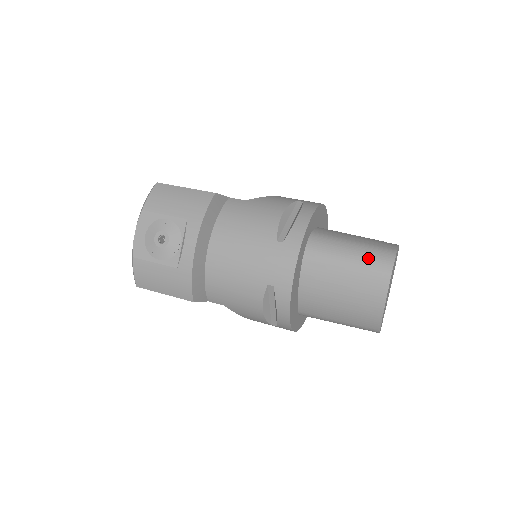
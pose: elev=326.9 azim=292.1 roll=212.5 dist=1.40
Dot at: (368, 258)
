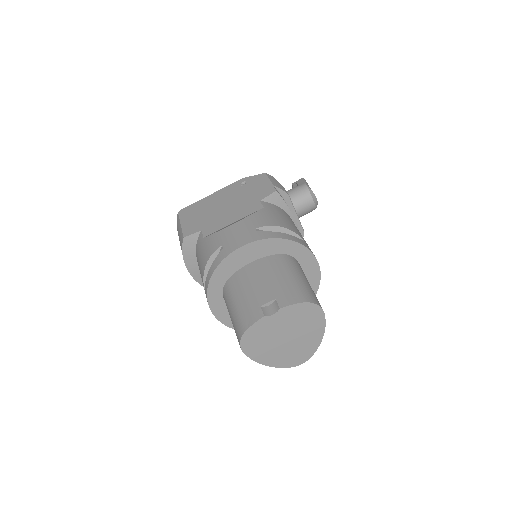
Dot at: (234, 328)
